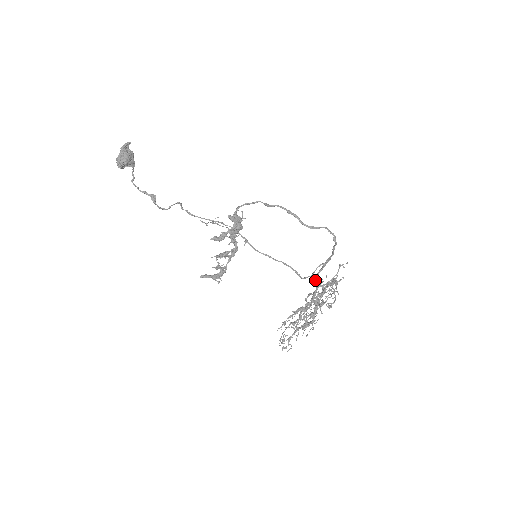
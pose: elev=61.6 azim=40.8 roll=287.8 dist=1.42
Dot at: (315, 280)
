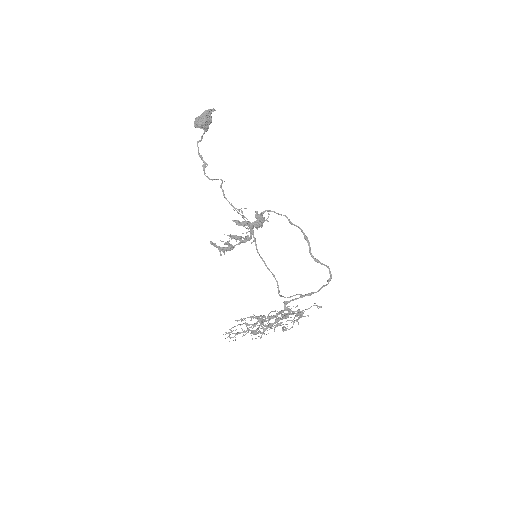
Dot at: (287, 303)
